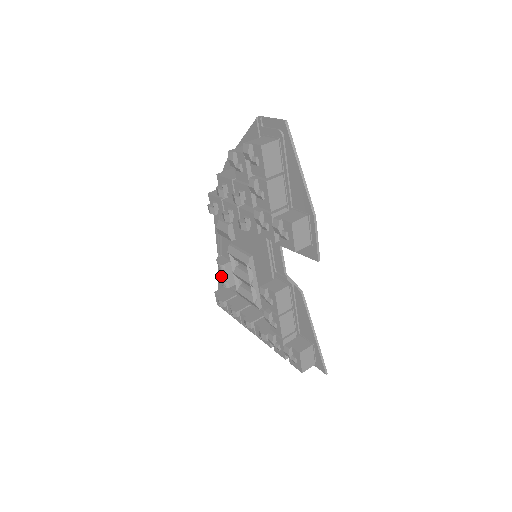
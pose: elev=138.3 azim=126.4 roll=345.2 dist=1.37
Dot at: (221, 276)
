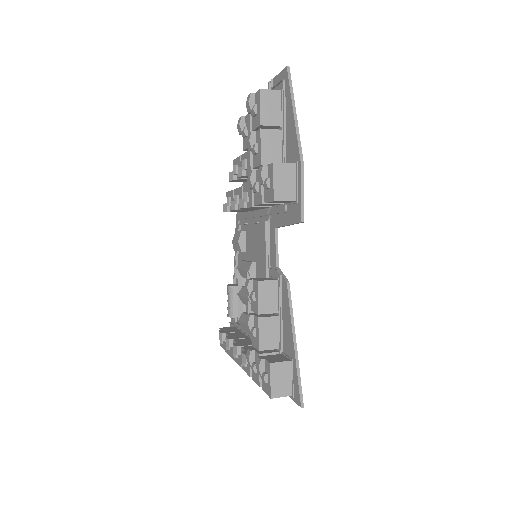
Dot at: (228, 302)
